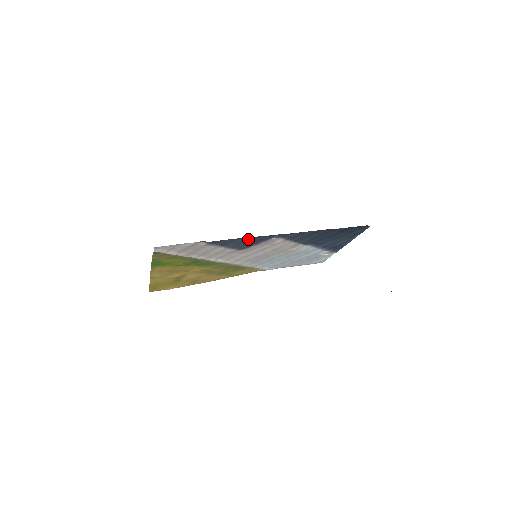
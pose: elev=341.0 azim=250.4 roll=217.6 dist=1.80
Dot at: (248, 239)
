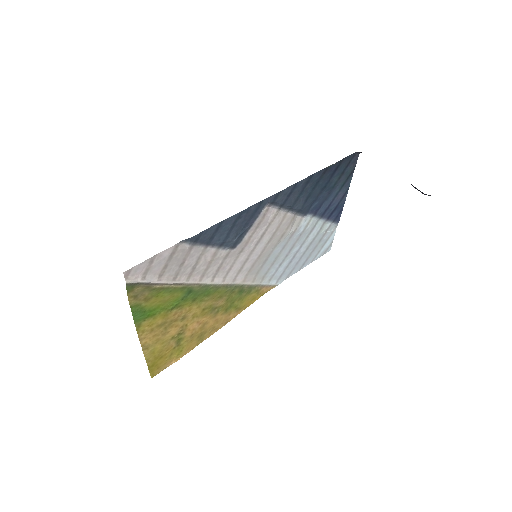
Dot at: (236, 219)
